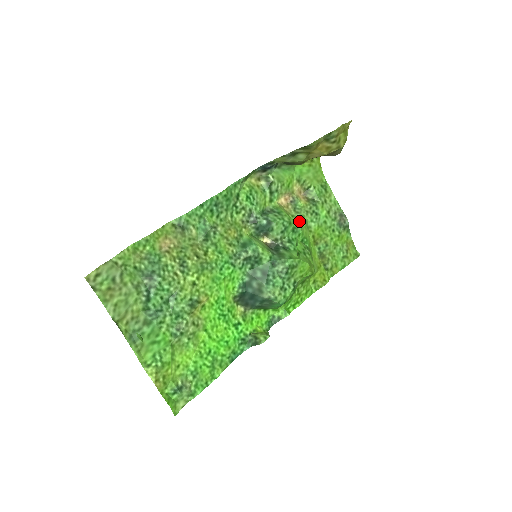
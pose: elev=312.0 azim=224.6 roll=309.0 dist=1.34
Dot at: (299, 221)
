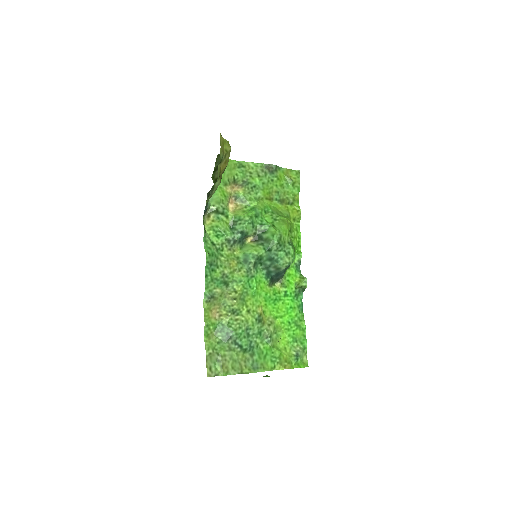
Dot at: (252, 205)
